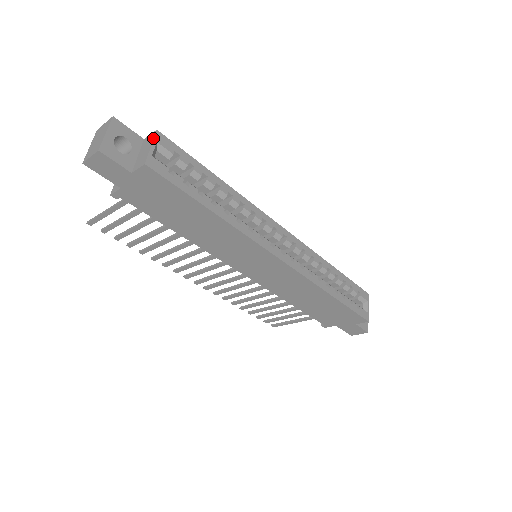
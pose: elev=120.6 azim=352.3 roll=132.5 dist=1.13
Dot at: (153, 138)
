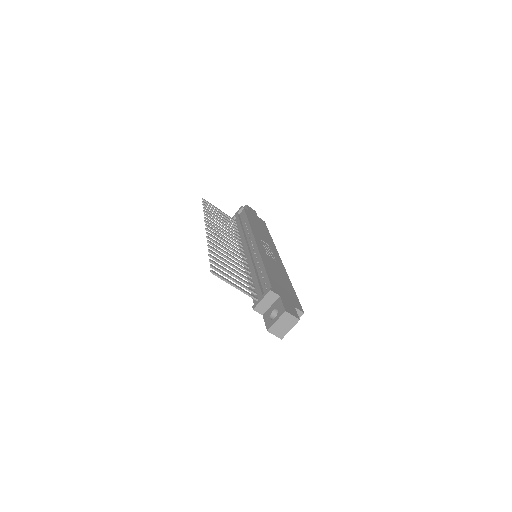
Dot at: occluded
